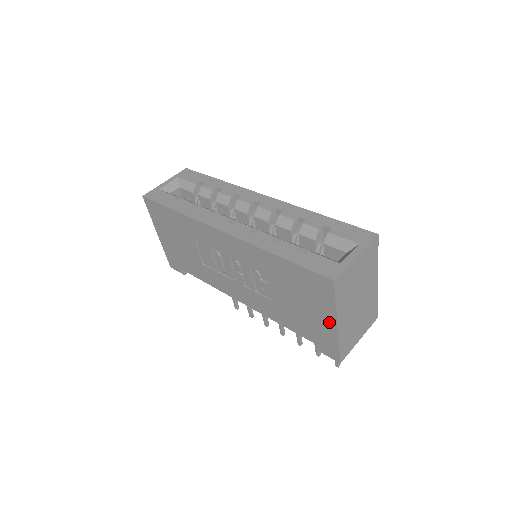
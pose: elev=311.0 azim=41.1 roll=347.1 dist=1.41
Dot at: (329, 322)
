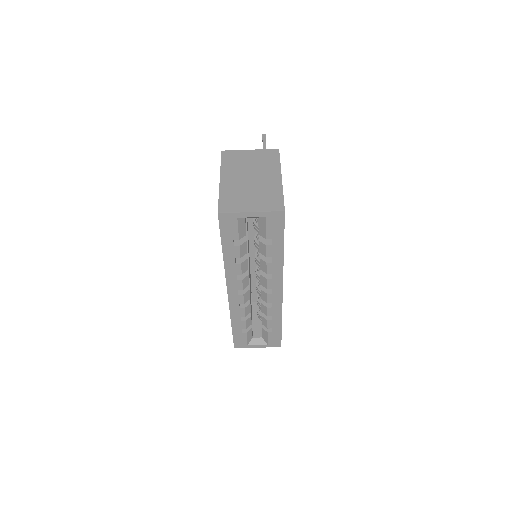
Dot at: occluded
